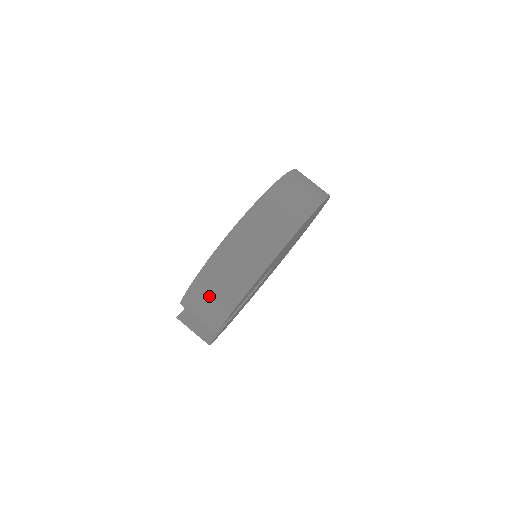
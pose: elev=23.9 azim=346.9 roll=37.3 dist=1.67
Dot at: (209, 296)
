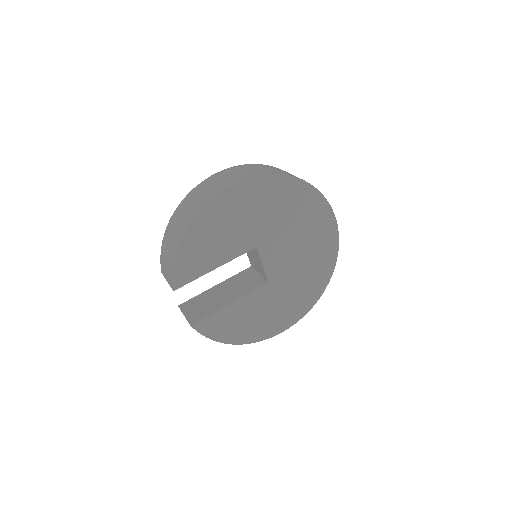
Dot at: (167, 251)
